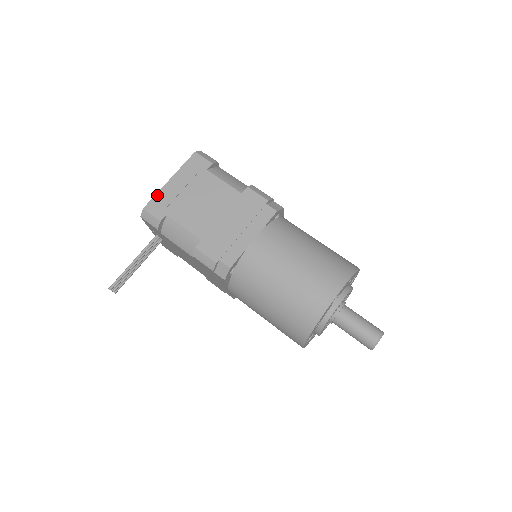
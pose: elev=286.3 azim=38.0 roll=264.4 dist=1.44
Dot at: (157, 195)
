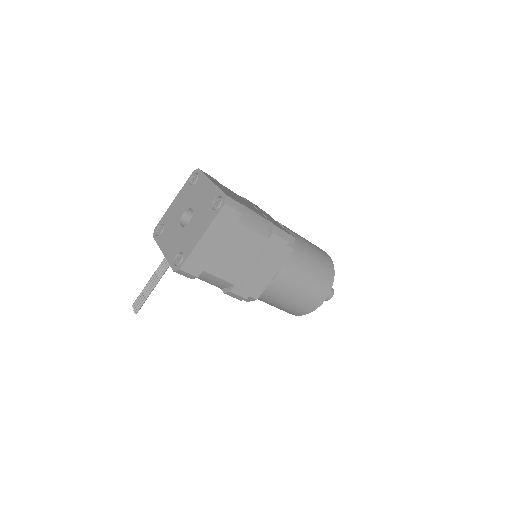
Dot at: (191, 254)
